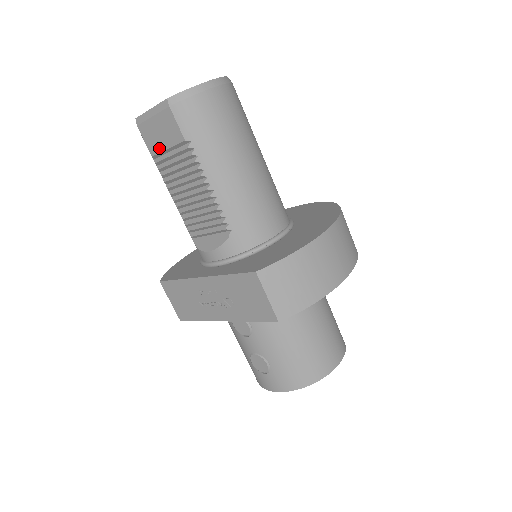
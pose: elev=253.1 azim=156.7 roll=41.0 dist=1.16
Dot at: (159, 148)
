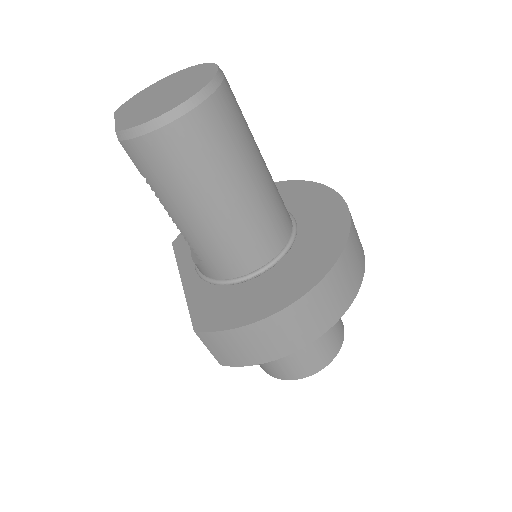
Dot at: occluded
